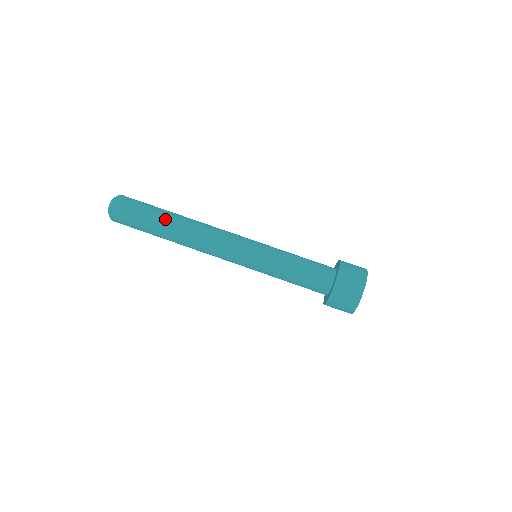
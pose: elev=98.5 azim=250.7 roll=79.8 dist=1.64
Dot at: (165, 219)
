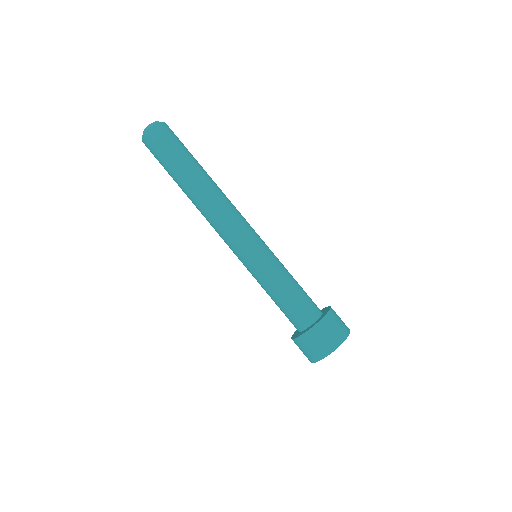
Dot at: (186, 176)
